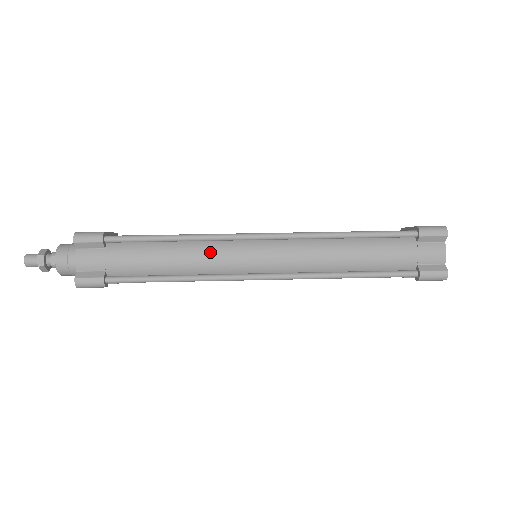
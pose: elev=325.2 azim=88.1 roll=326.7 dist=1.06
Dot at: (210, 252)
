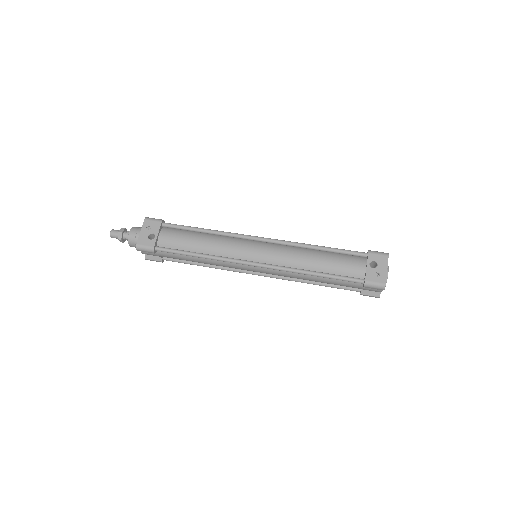
Dot at: (223, 264)
